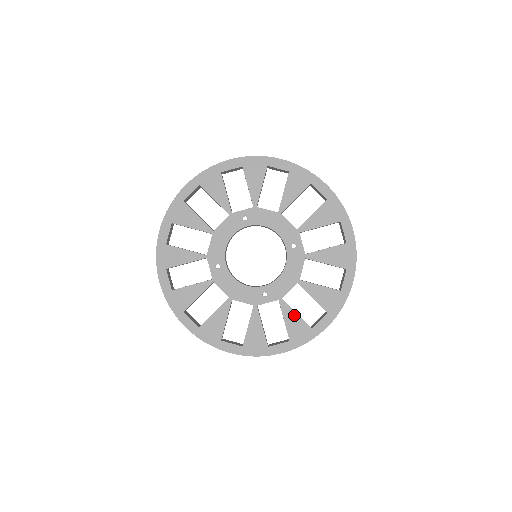
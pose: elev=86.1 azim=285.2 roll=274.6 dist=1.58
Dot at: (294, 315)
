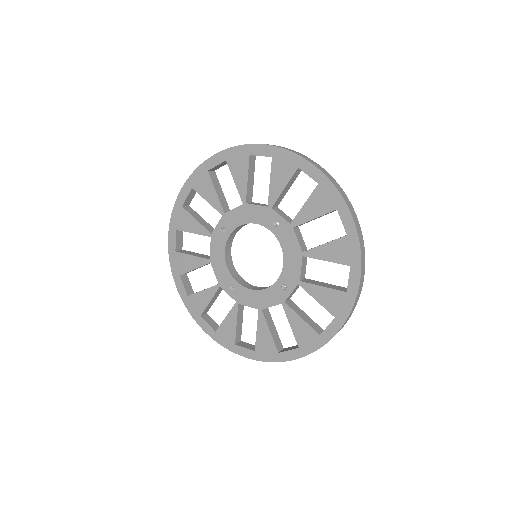
Dot at: (321, 290)
